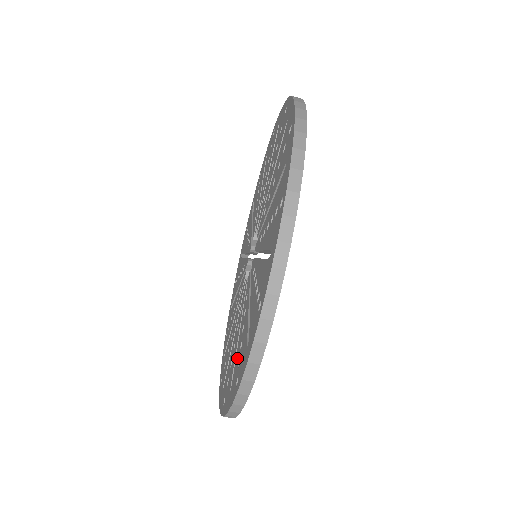
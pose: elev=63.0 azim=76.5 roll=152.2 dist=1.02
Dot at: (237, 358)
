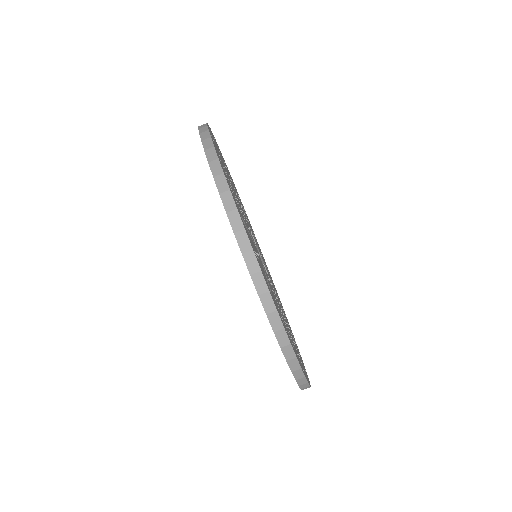
Dot at: occluded
